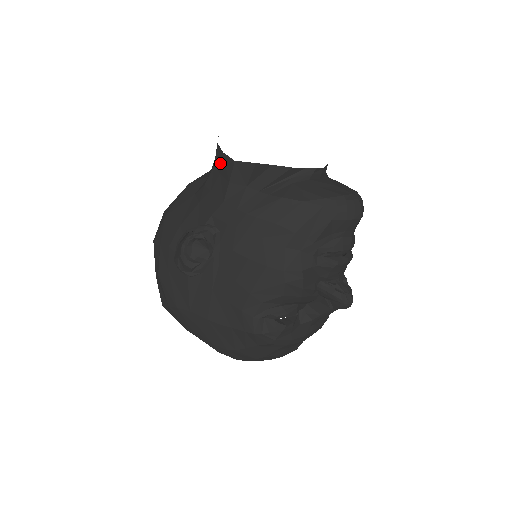
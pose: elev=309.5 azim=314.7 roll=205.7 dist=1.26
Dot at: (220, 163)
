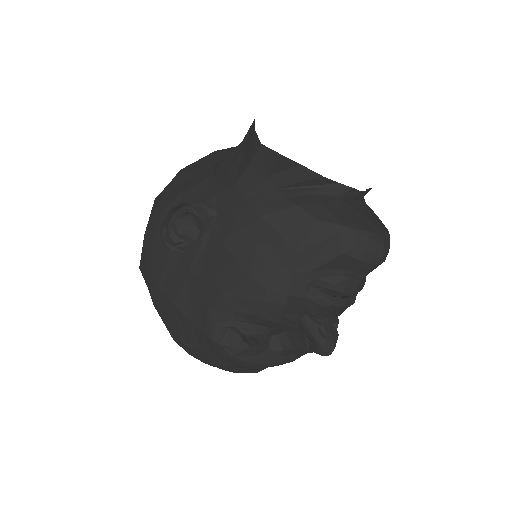
Dot at: (248, 140)
